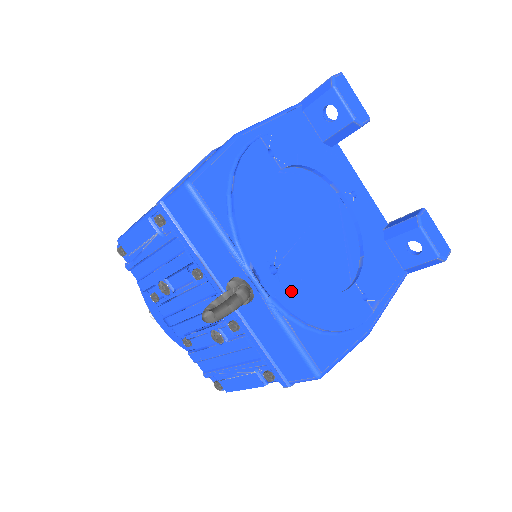
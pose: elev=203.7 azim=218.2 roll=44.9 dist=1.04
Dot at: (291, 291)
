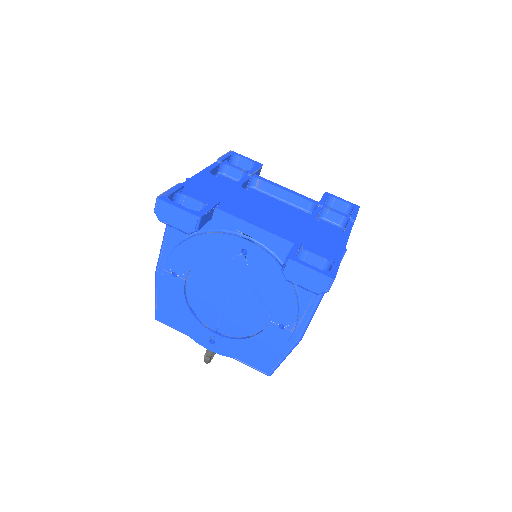
Dot at: (227, 348)
